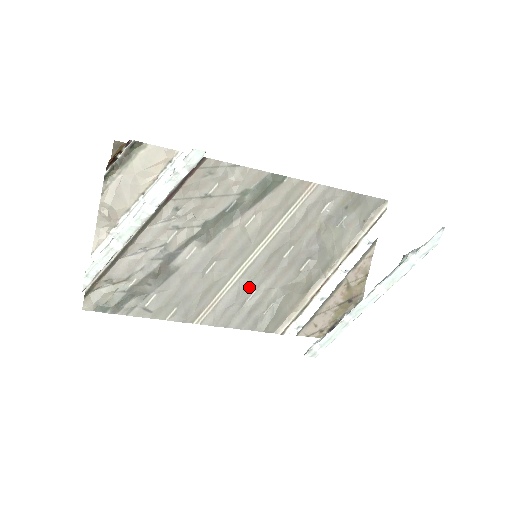
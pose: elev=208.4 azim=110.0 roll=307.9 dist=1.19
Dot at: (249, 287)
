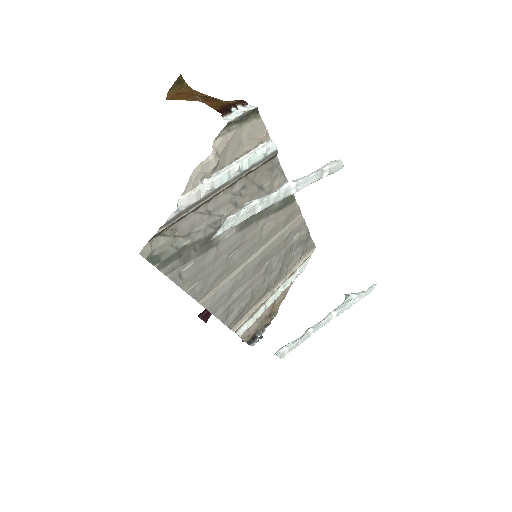
Dot at: (240, 282)
